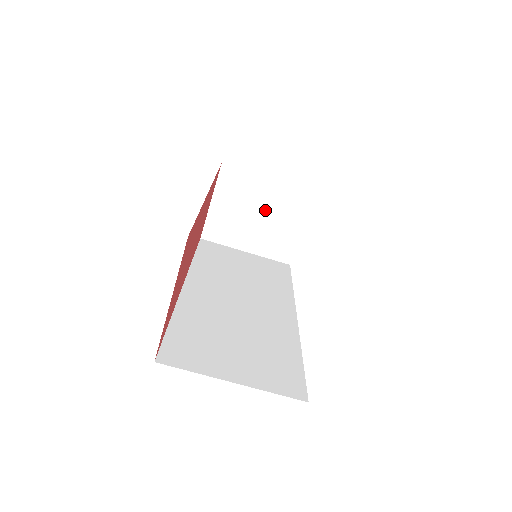
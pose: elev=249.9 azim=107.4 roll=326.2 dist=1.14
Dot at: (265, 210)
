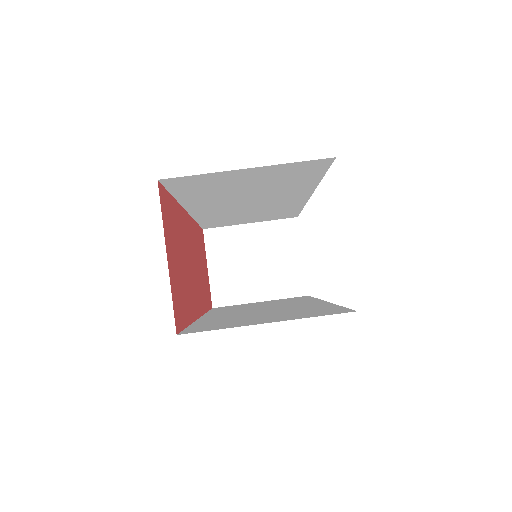
Dot at: (260, 253)
